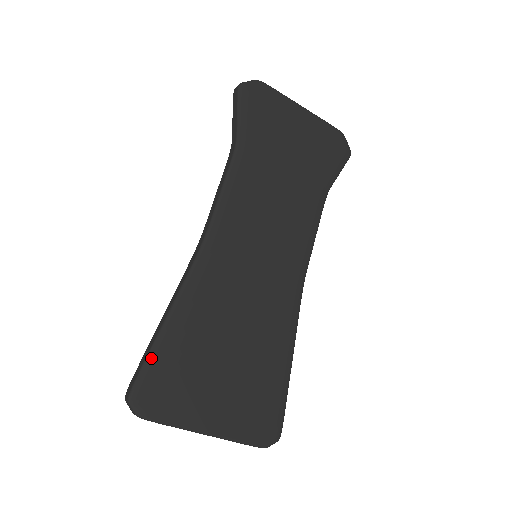
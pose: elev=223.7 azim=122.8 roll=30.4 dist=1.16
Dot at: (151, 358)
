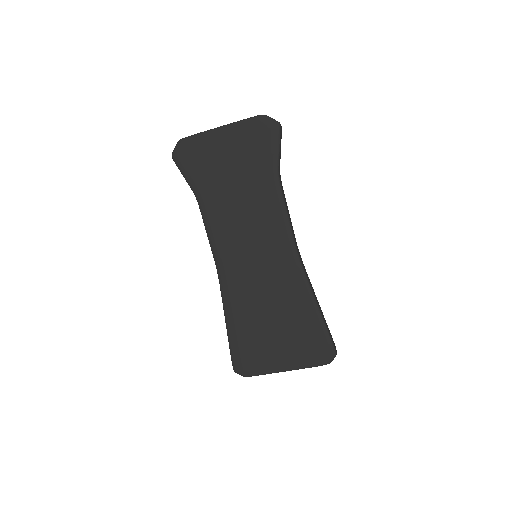
Dot at: (231, 348)
